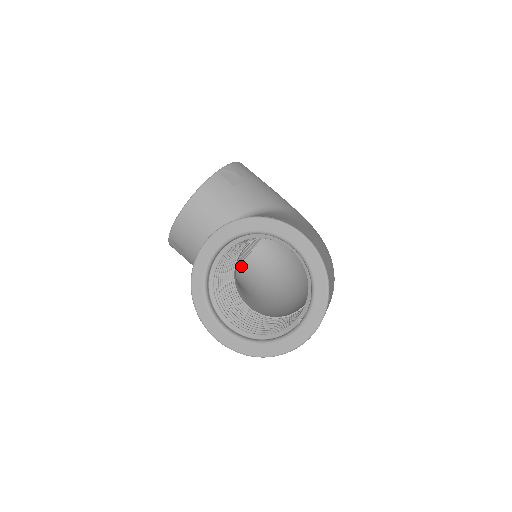
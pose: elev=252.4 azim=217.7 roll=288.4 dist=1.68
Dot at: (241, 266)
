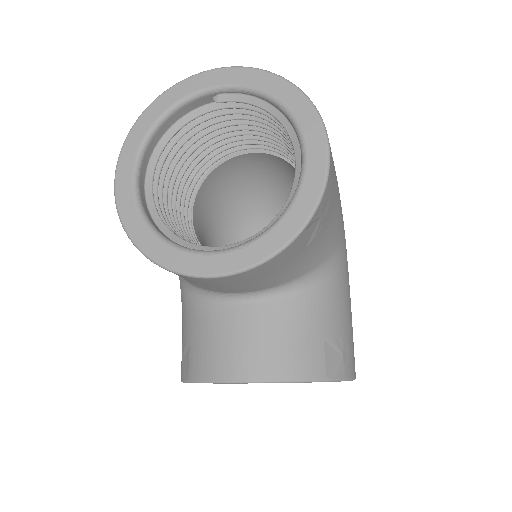
Dot at: (205, 185)
